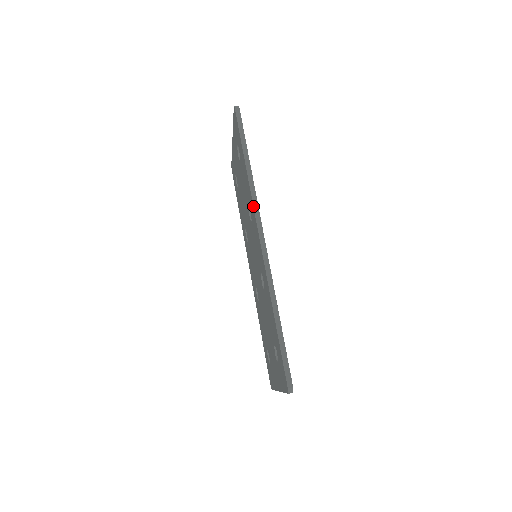
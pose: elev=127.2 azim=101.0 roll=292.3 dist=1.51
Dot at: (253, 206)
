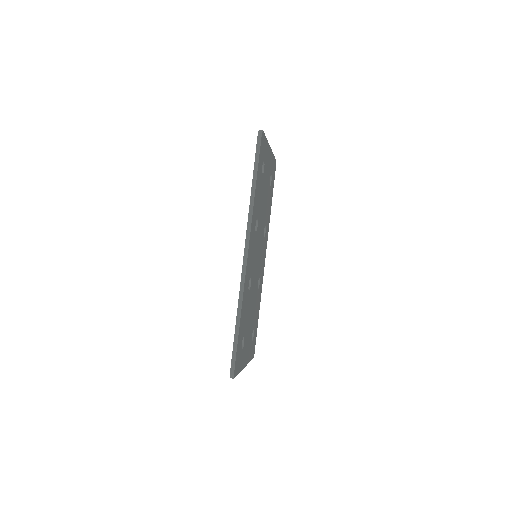
Dot at: (247, 226)
